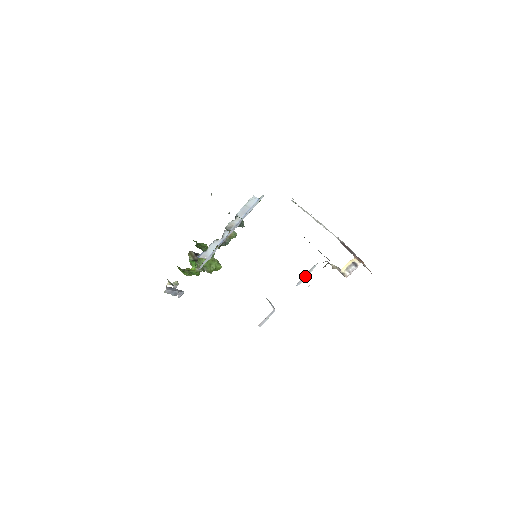
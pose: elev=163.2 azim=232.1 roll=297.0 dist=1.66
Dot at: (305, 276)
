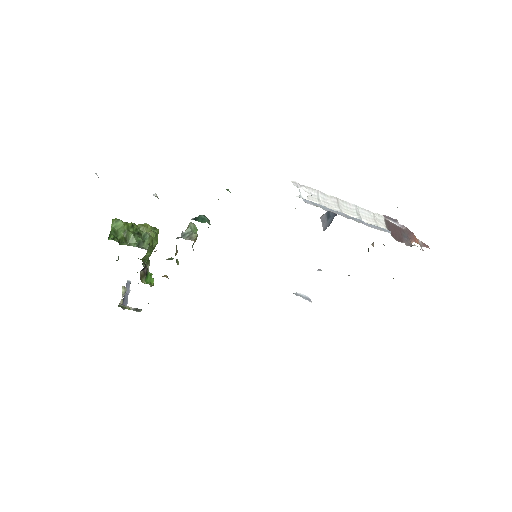
Dot at: occluded
